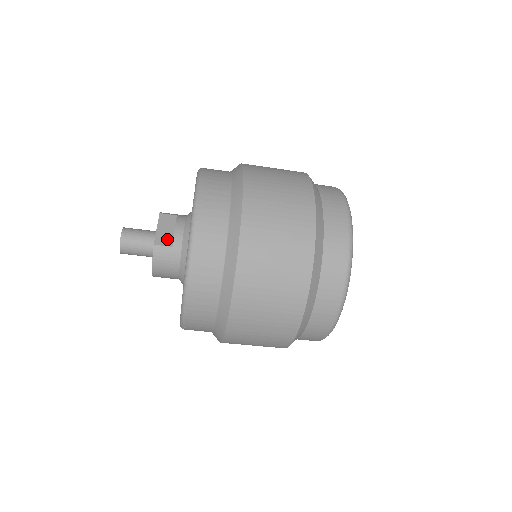
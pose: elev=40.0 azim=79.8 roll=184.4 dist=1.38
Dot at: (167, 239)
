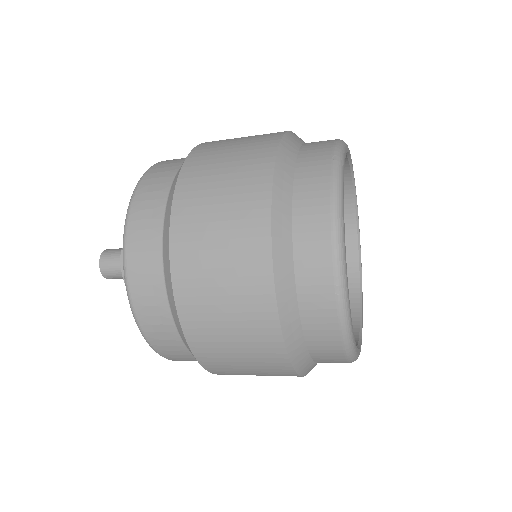
Dot at: occluded
